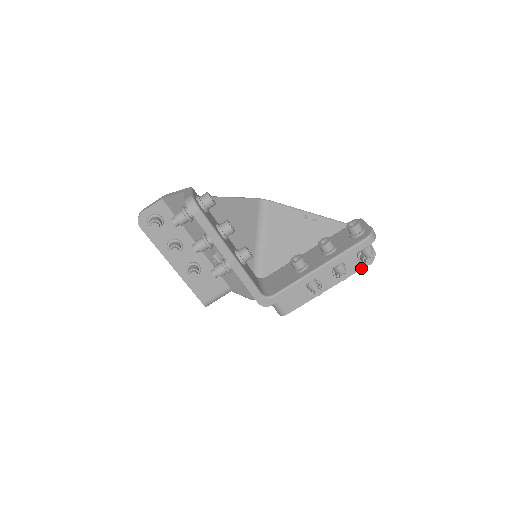
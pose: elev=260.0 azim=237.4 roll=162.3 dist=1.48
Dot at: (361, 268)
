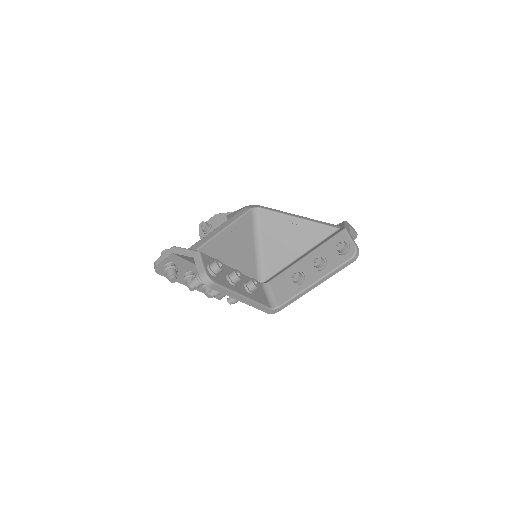
Dot at: occluded
